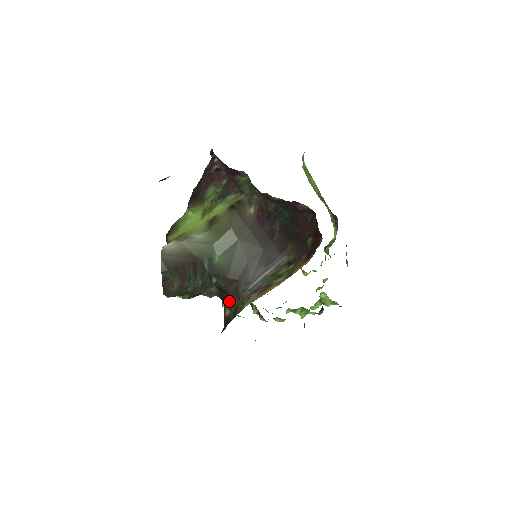
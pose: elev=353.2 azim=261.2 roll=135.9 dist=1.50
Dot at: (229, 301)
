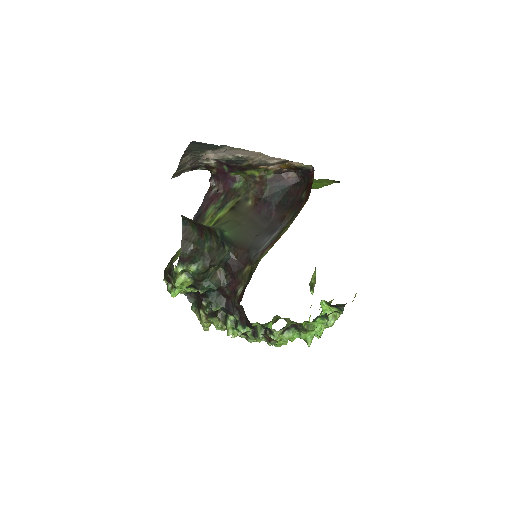
Dot at: (241, 274)
